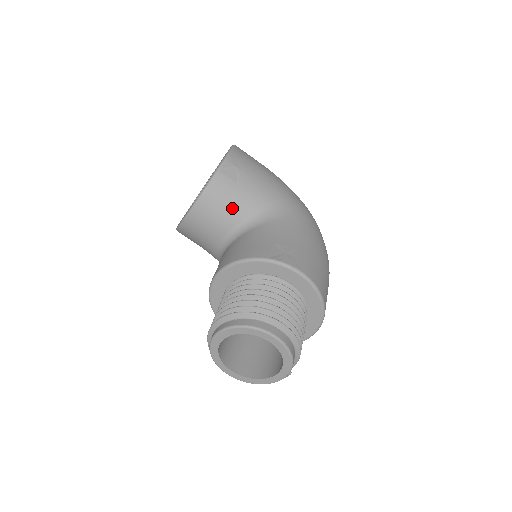
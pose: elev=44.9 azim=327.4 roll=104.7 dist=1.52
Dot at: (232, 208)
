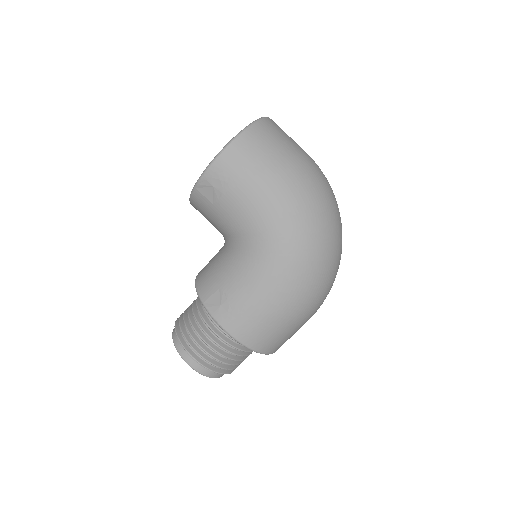
Dot at: (214, 223)
